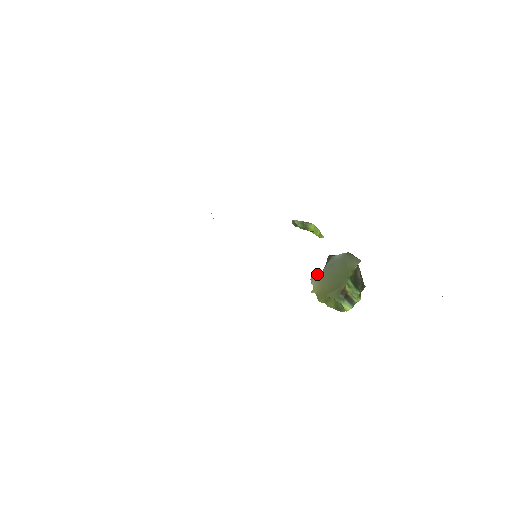
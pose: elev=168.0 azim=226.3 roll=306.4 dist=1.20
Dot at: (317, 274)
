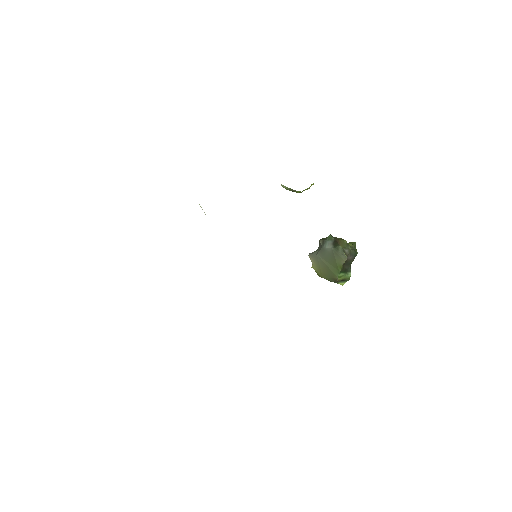
Dot at: (313, 255)
